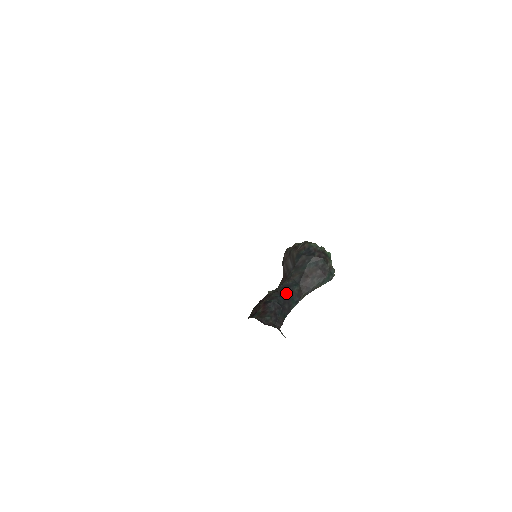
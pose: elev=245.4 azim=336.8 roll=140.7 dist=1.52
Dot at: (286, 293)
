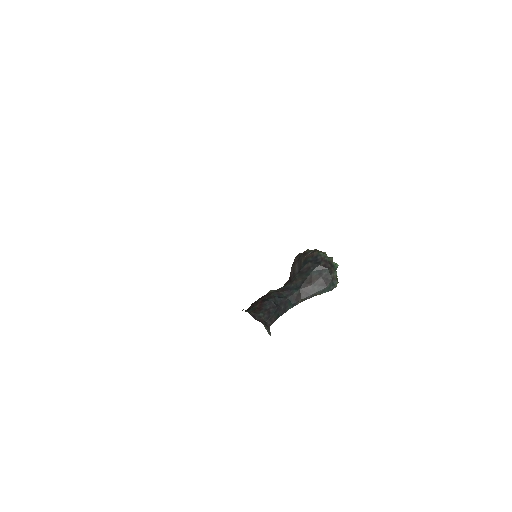
Dot at: (285, 295)
